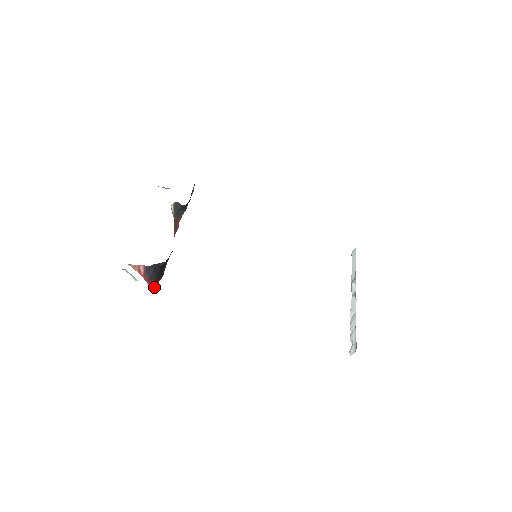
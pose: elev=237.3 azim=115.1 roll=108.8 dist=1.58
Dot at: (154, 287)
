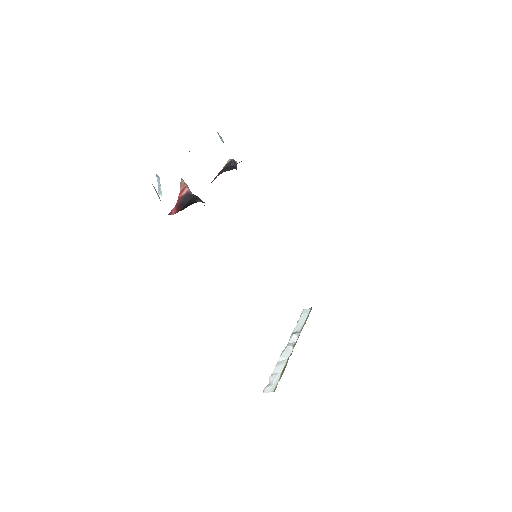
Dot at: (173, 213)
